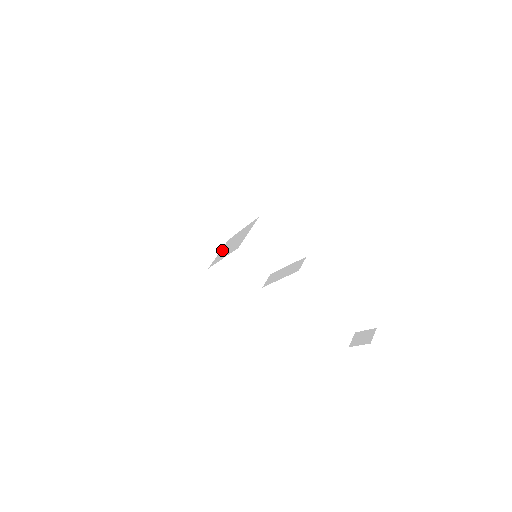
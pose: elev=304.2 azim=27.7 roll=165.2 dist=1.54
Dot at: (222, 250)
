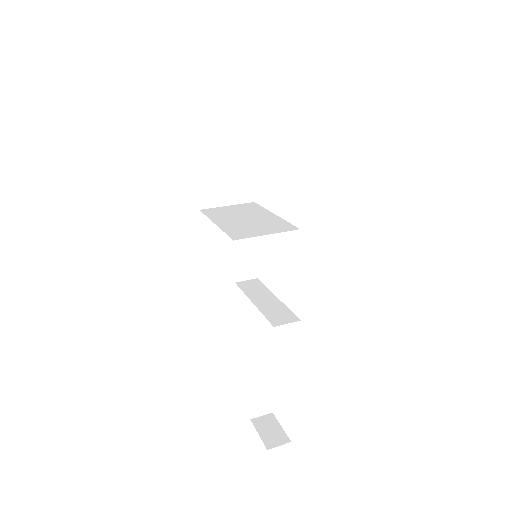
Dot at: (234, 207)
